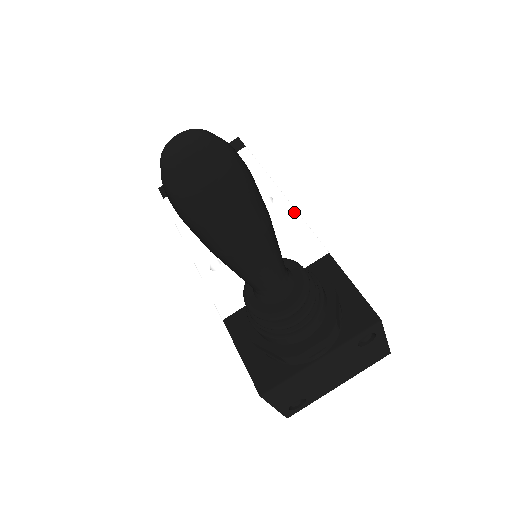
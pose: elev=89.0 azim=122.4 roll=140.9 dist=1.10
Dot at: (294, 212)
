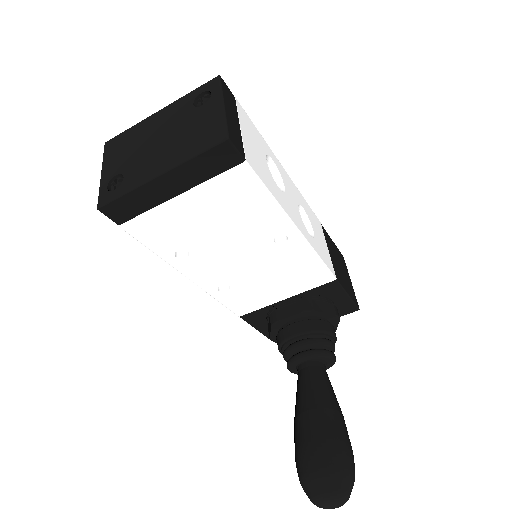
Dot at: (311, 251)
